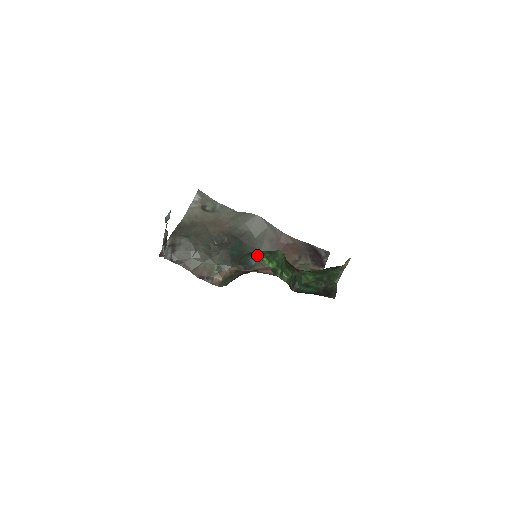
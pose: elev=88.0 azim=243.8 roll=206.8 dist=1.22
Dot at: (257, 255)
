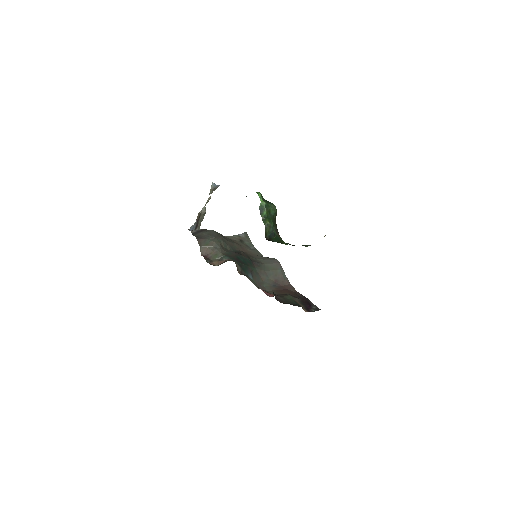
Dot at: occluded
